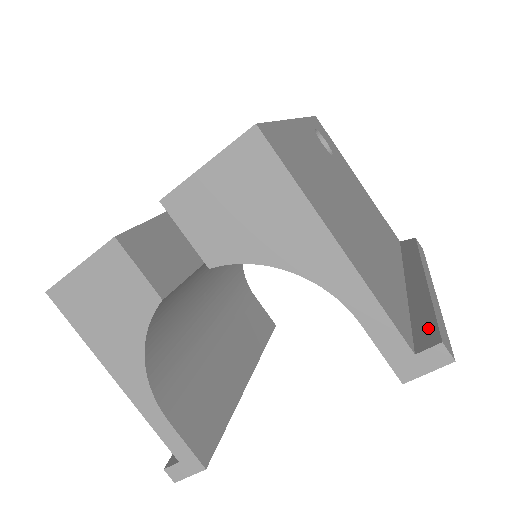
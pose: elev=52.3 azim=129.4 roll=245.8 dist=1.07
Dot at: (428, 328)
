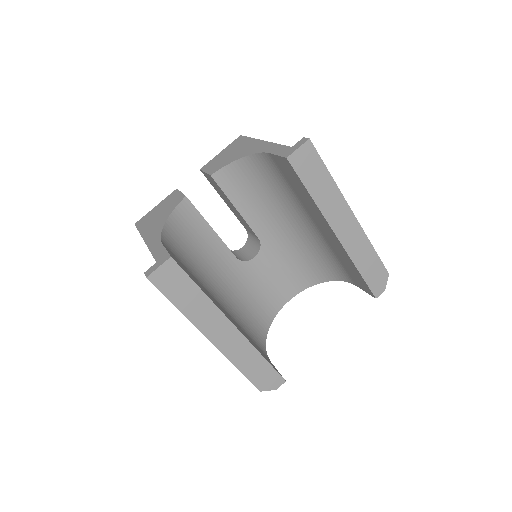
Dot at: occluded
